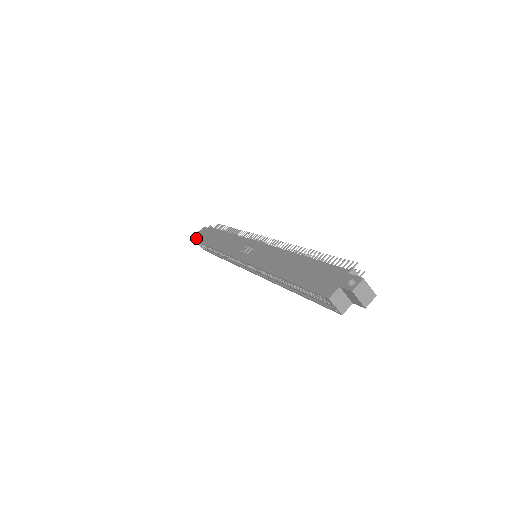
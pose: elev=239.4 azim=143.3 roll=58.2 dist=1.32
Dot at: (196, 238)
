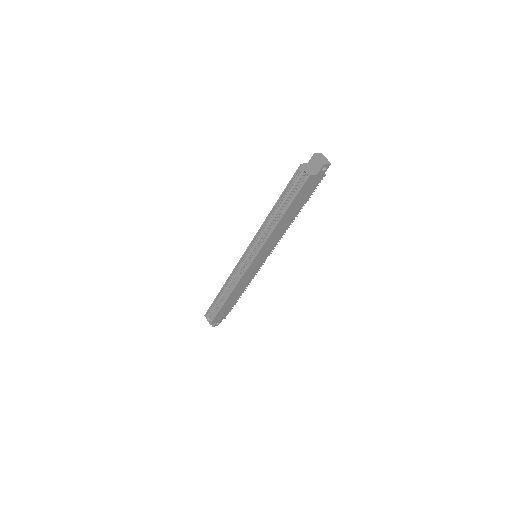
Dot at: (206, 314)
